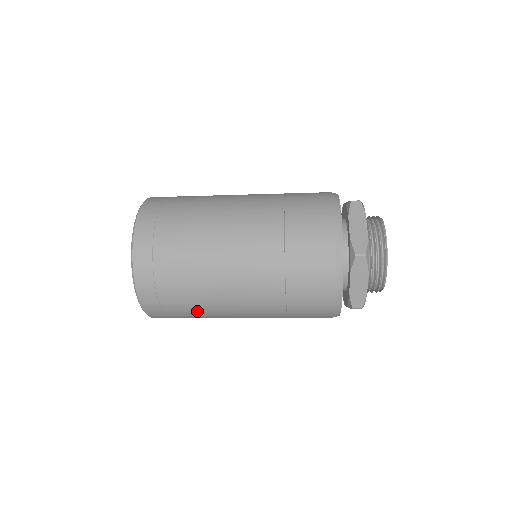
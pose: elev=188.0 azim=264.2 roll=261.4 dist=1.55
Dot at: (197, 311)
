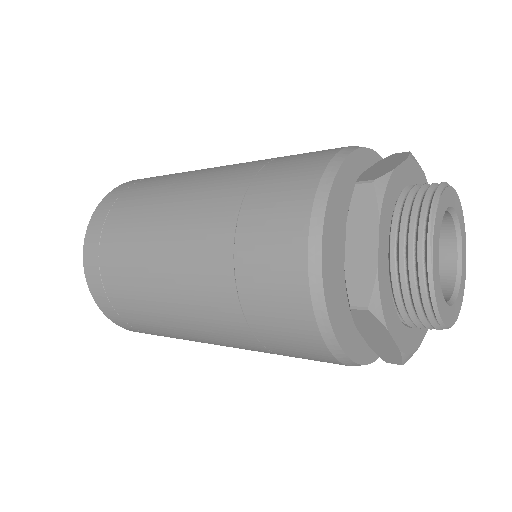
Dot at: (135, 289)
